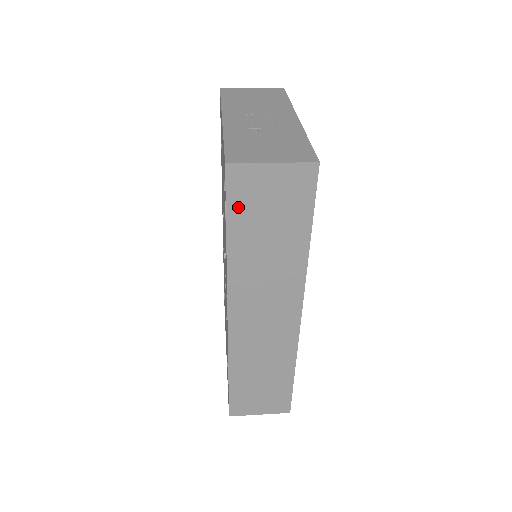
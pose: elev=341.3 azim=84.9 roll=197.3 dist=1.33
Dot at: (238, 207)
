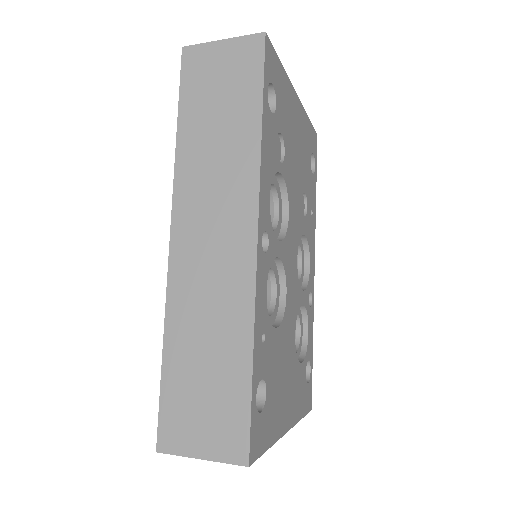
Dot at: (190, 89)
